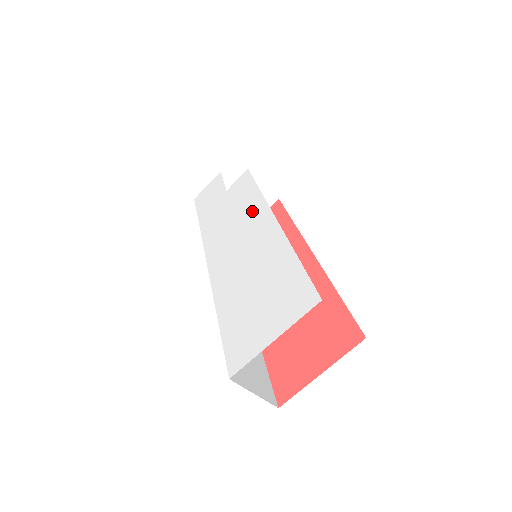
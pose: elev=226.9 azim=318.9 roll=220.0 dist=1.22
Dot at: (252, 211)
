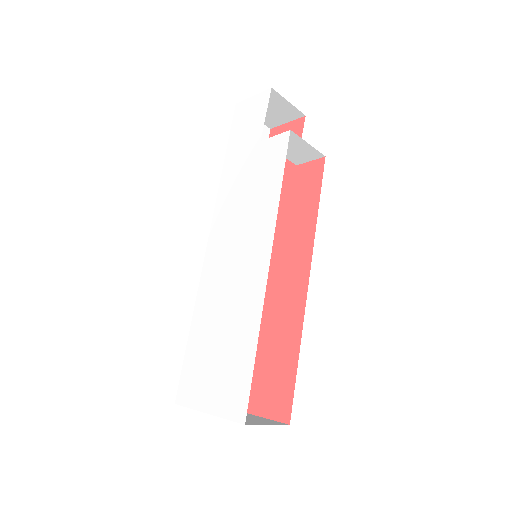
Dot at: (261, 222)
